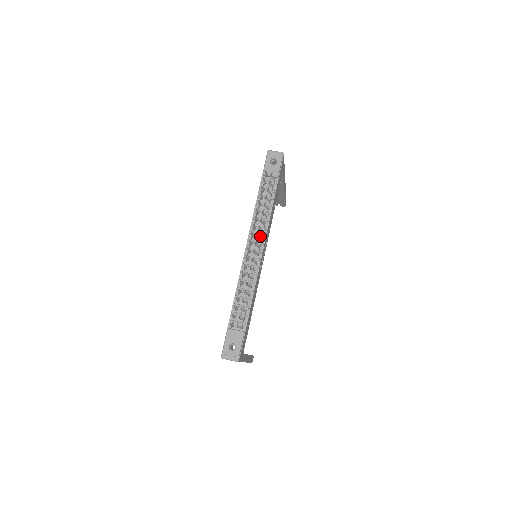
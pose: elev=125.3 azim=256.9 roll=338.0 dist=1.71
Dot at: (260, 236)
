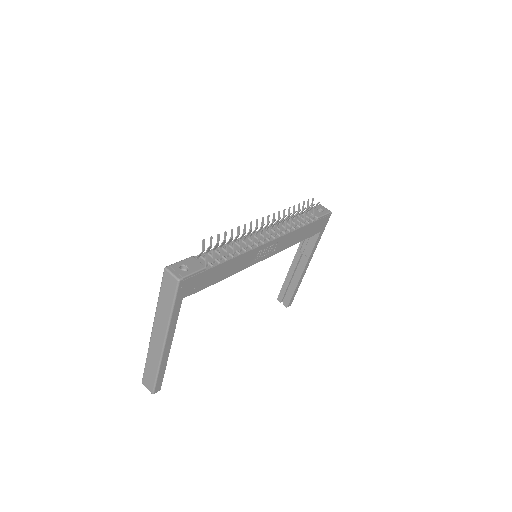
Dot at: (276, 233)
